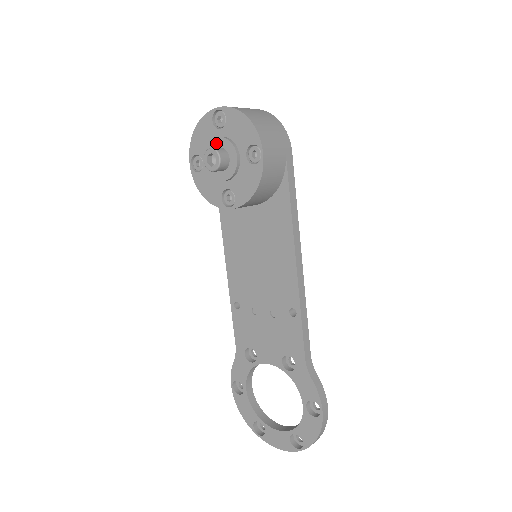
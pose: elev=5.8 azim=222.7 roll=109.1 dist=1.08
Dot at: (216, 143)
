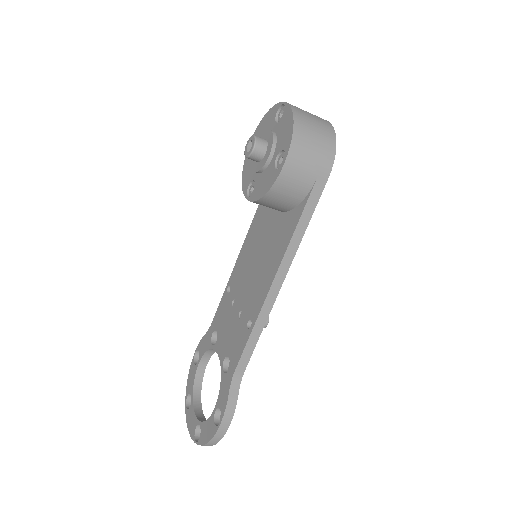
Dot at: (266, 134)
